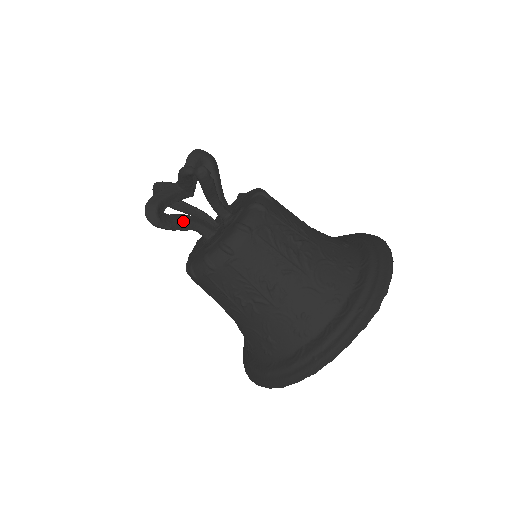
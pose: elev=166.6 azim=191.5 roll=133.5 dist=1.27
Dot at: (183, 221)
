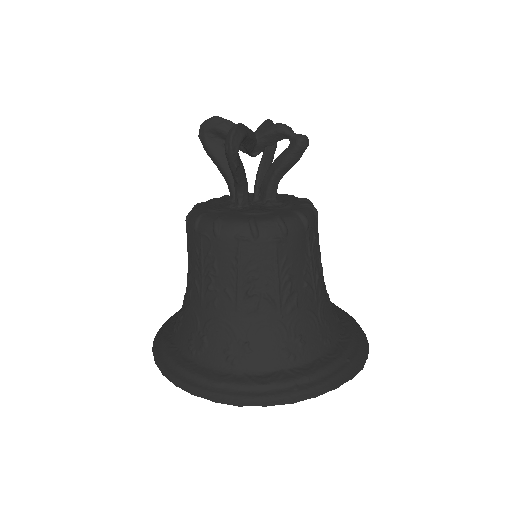
Dot at: (244, 171)
